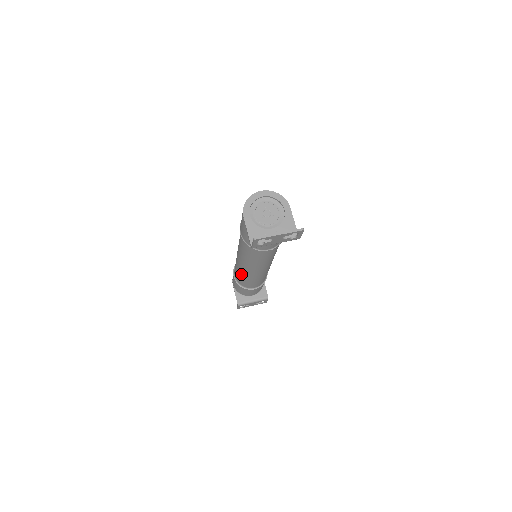
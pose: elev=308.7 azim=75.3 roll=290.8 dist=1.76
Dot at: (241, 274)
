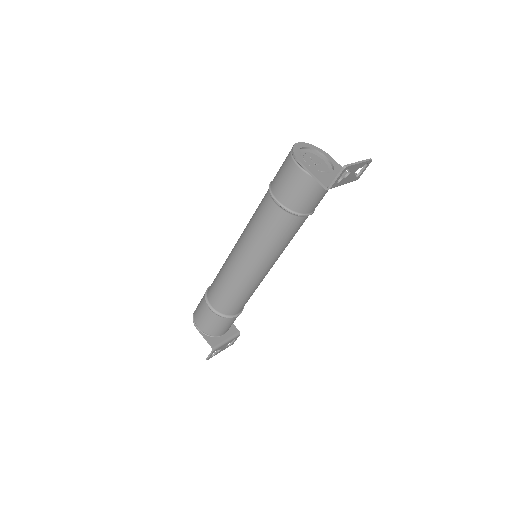
Dot at: (237, 288)
